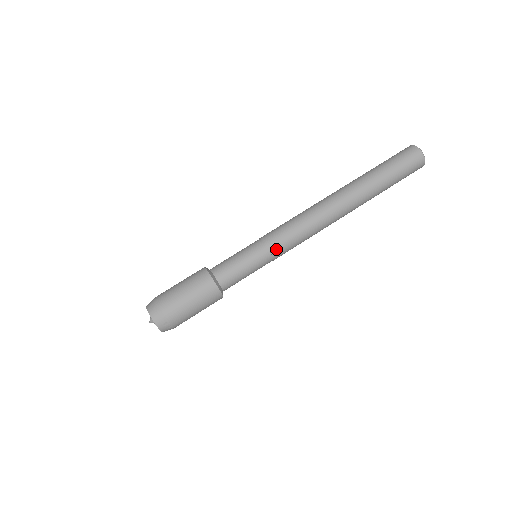
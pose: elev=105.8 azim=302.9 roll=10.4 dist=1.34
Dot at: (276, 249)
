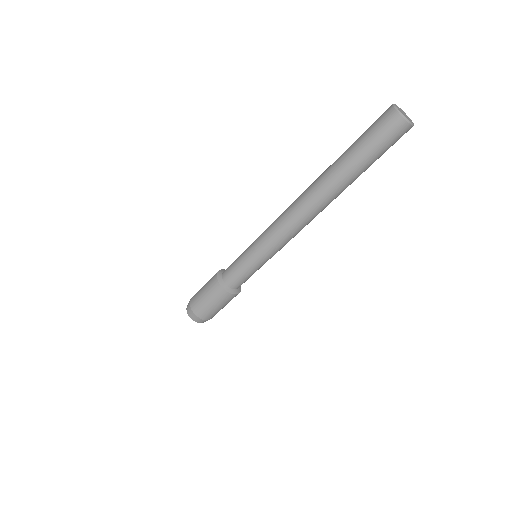
Dot at: (267, 253)
